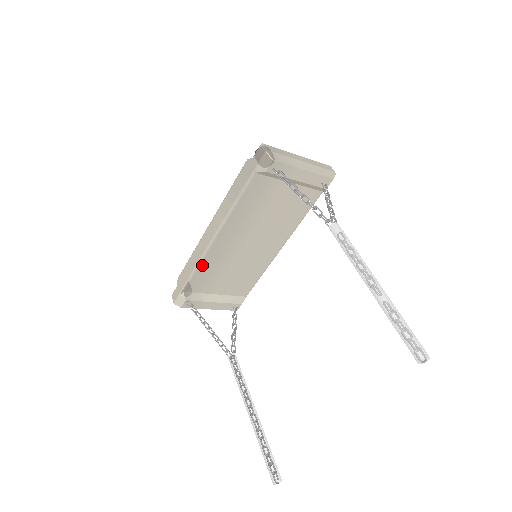
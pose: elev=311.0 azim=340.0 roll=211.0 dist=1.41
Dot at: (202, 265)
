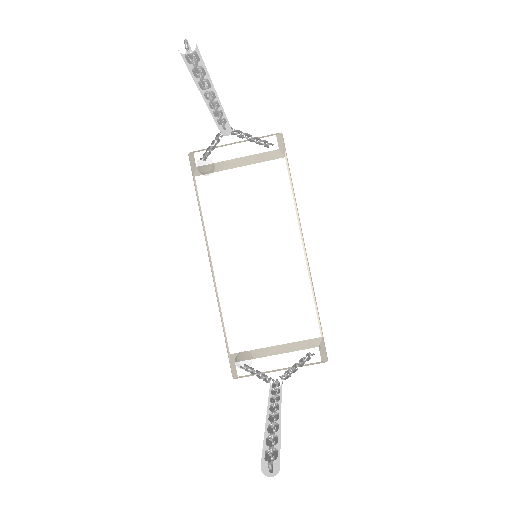
Dot at: (224, 307)
